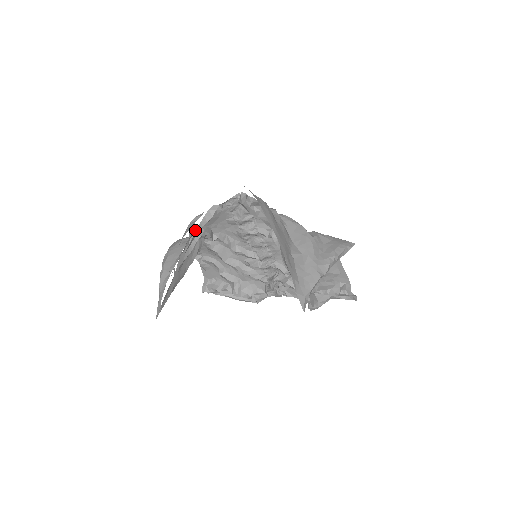
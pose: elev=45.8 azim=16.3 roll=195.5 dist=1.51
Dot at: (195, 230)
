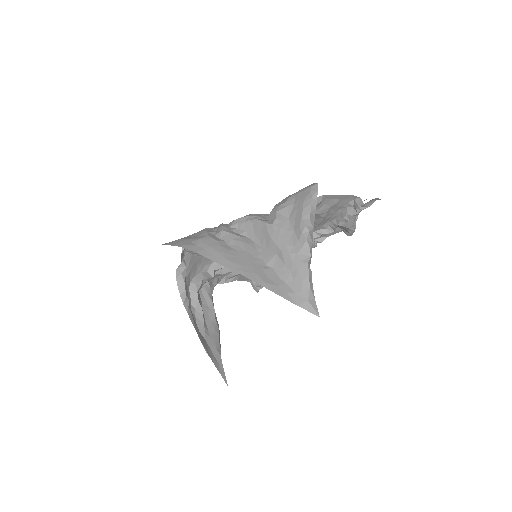
Dot at: occluded
